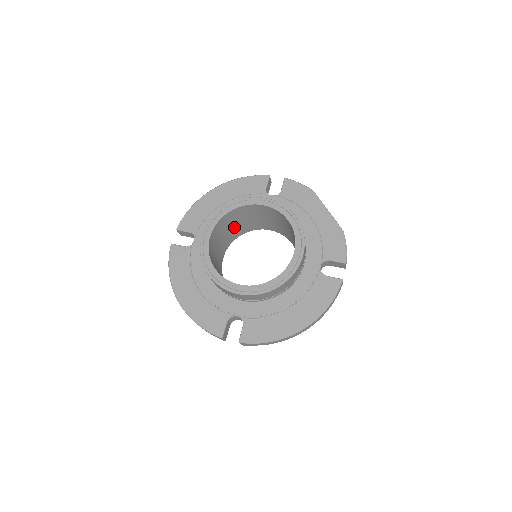
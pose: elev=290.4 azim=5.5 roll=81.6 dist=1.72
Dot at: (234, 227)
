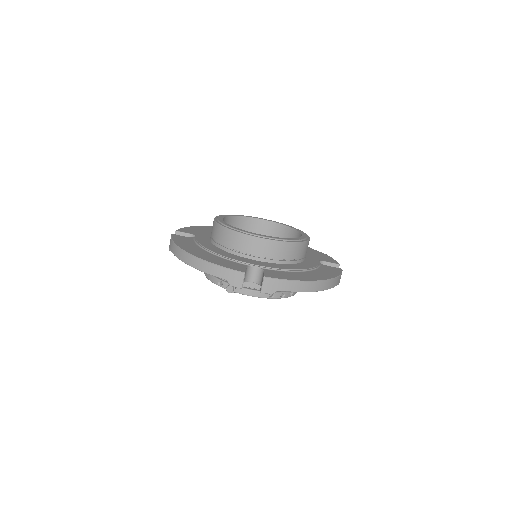
Dot at: occluded
